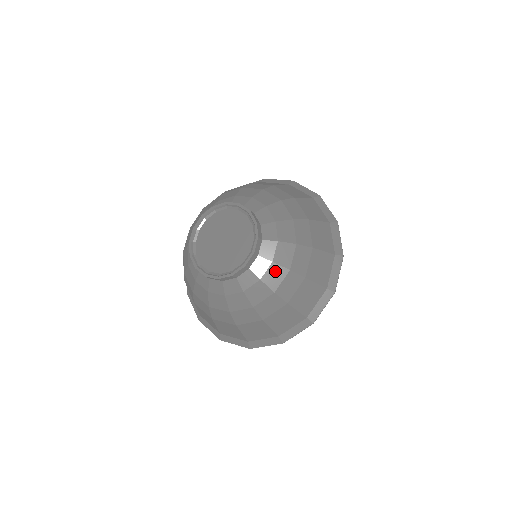
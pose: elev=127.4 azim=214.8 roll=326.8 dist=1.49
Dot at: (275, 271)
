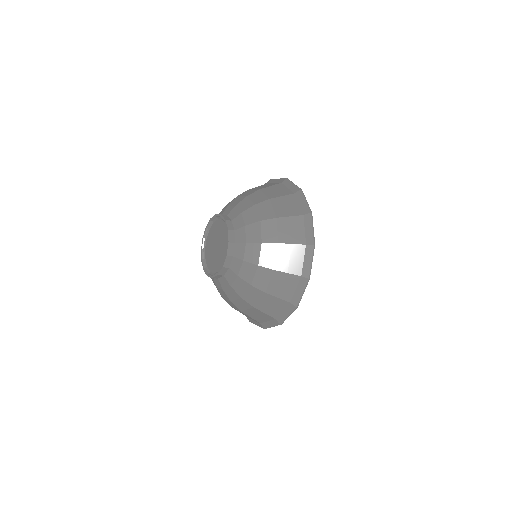
Dot at: (232, 292)
